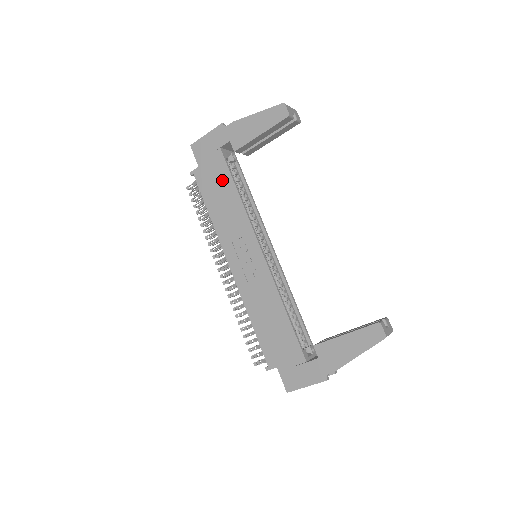
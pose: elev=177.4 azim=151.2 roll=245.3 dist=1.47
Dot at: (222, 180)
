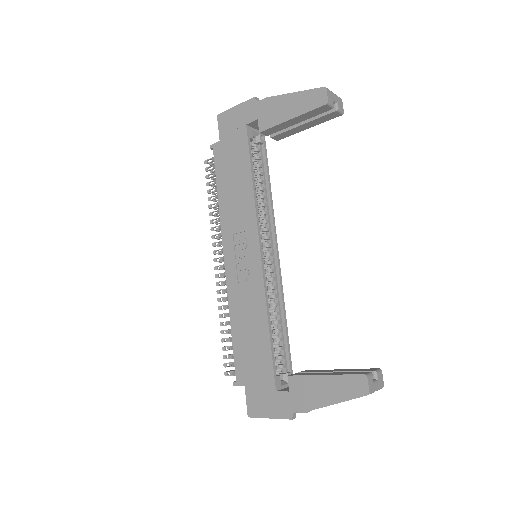
Dot at: (239, 162)
